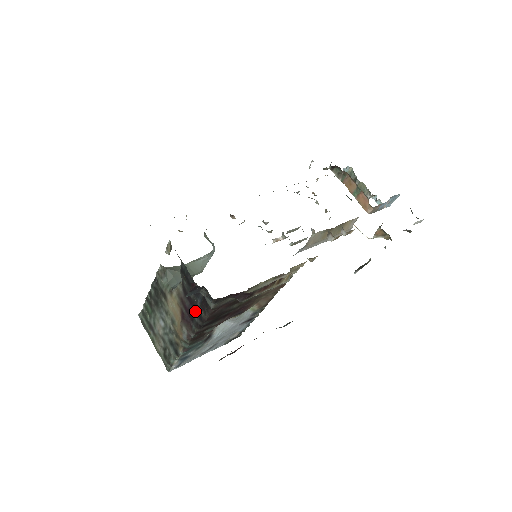
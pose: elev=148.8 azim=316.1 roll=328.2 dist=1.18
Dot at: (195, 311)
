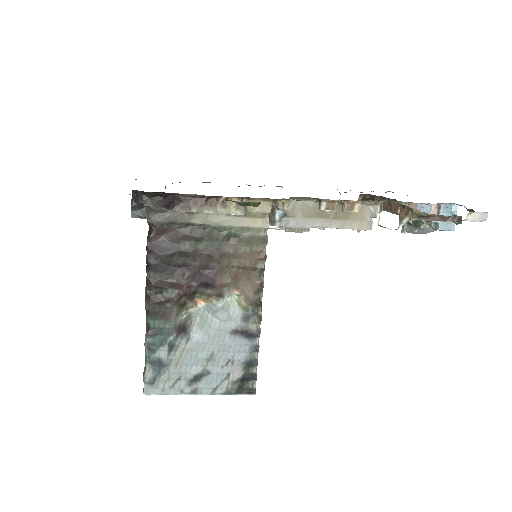
Dot at: occluded
